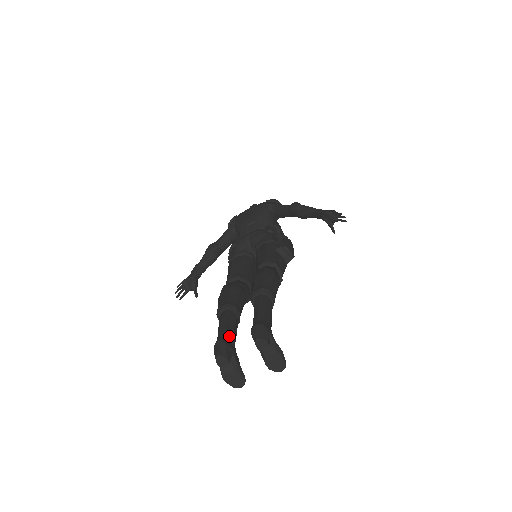
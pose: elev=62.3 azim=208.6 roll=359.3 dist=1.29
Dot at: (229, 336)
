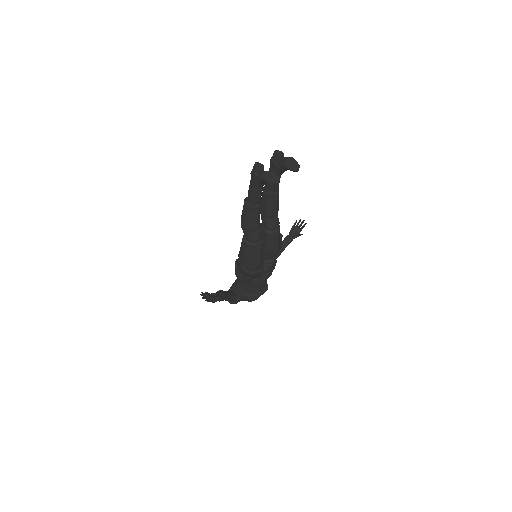
Dot at: occluded
